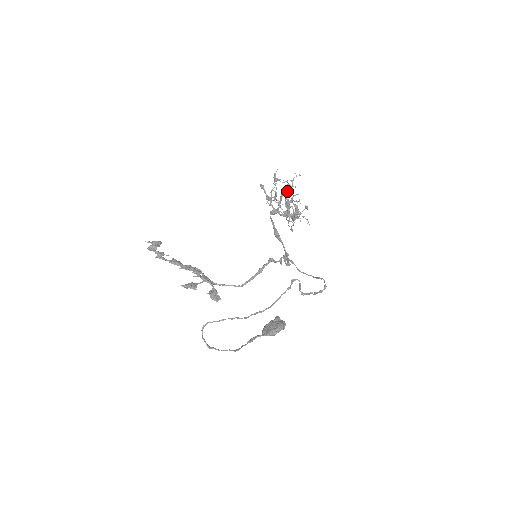
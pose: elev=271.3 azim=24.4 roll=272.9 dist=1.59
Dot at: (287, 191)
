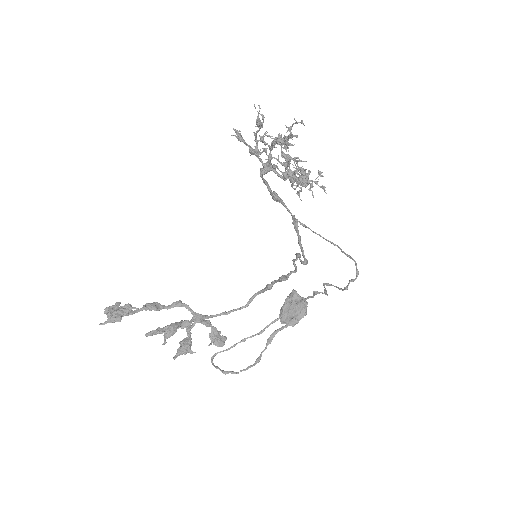
Dot at: (284, 148)
